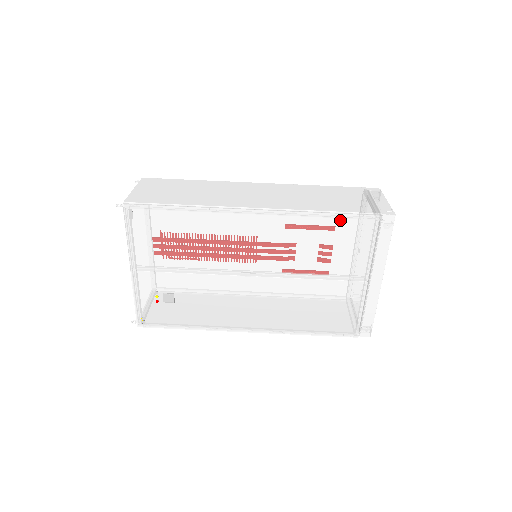
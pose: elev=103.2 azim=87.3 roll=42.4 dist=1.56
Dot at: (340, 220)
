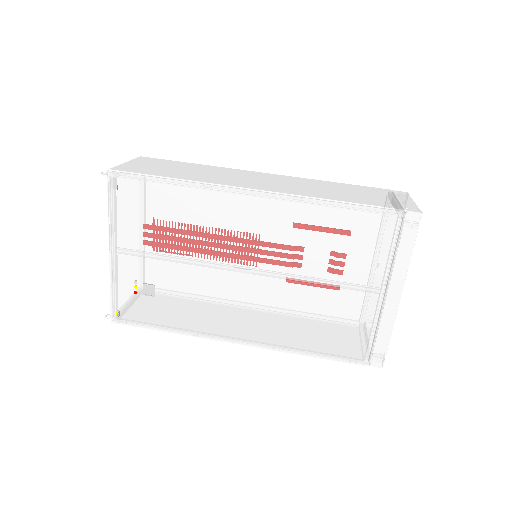
Dot at: (354, 213)
